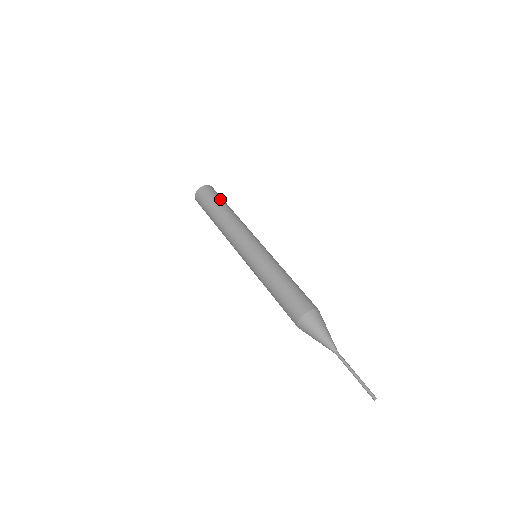
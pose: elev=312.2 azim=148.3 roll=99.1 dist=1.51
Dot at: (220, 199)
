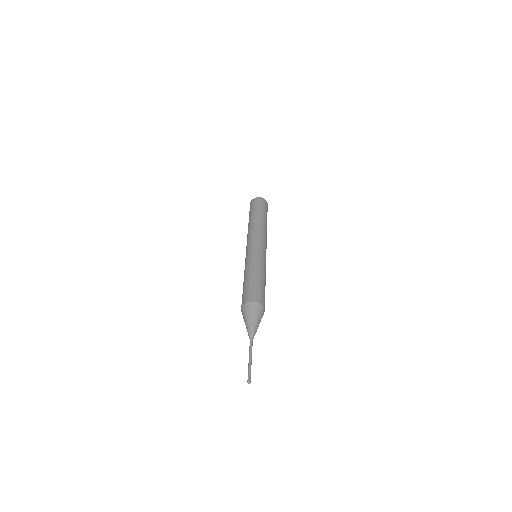
Dot at: (264, 210)
